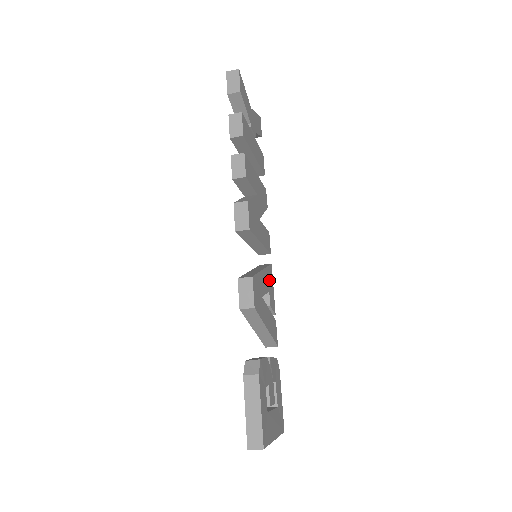
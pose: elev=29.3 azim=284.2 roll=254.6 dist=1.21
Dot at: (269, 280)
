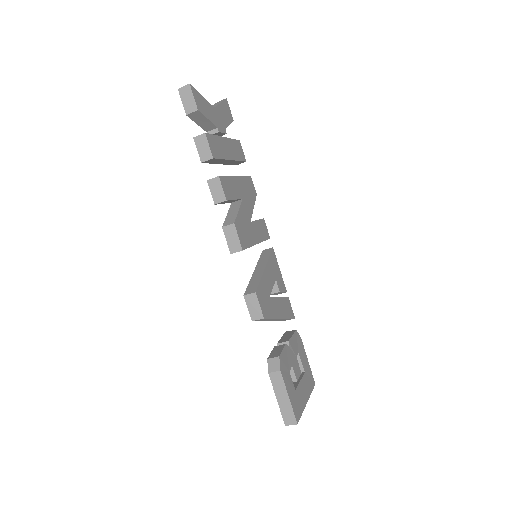
Dot at: (274, 268)
